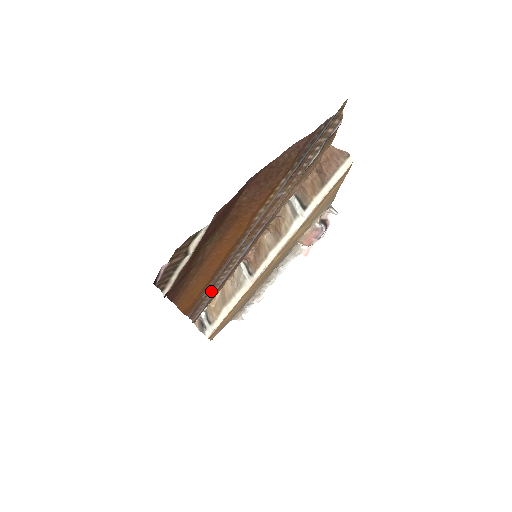
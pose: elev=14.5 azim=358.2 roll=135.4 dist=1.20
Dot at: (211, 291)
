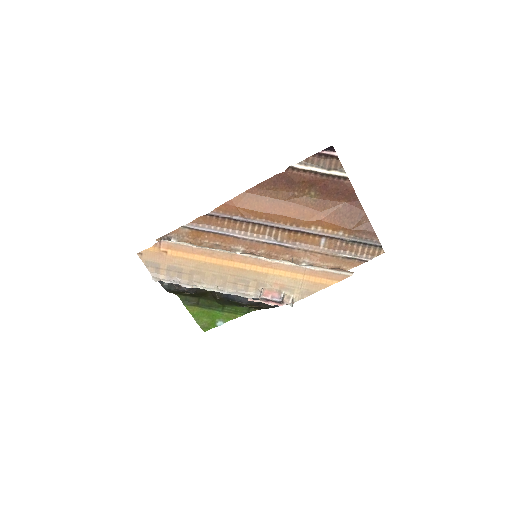
Dot at: (226, 229)
